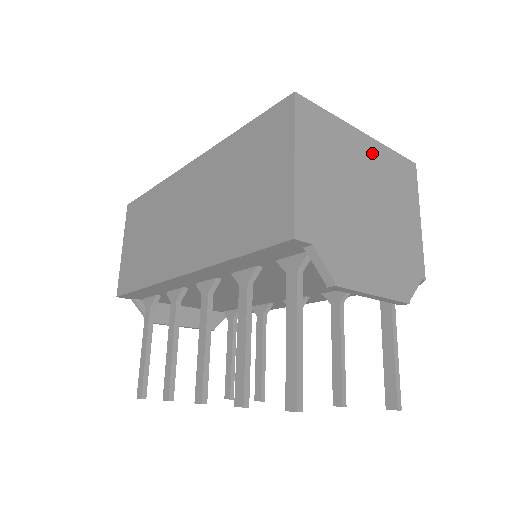
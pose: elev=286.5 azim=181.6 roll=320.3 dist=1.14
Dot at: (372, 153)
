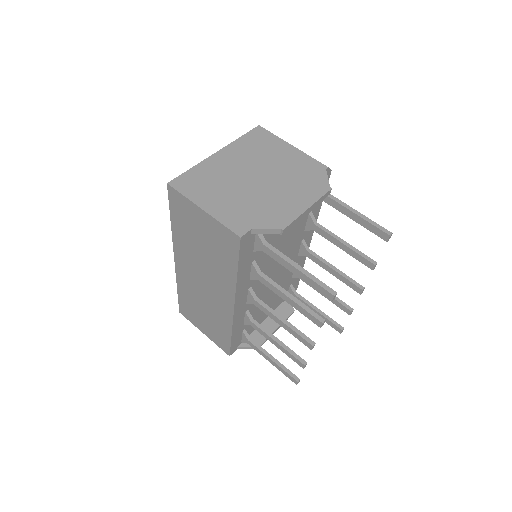
Dot at: (231, 154)
